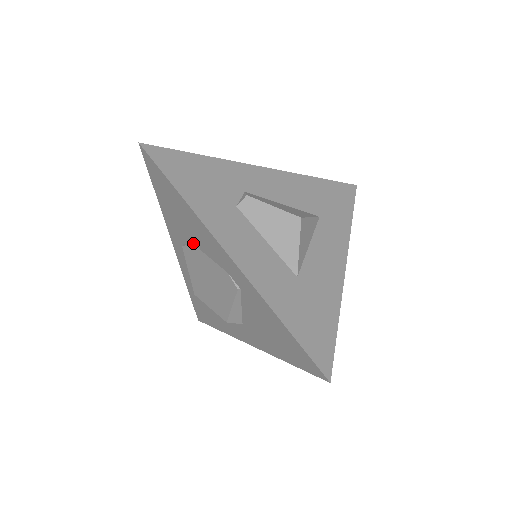
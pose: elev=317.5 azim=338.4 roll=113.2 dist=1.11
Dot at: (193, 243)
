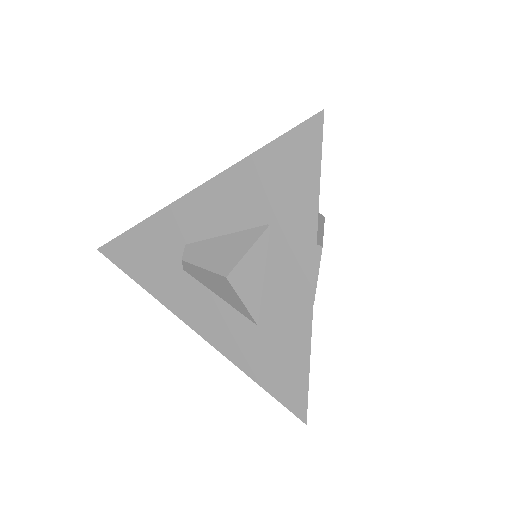
Dot at: occluded
